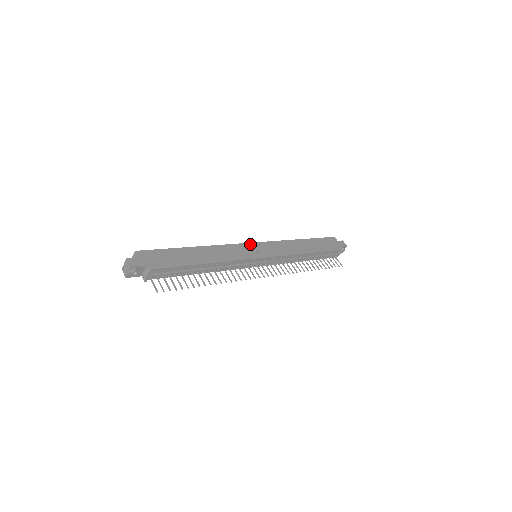
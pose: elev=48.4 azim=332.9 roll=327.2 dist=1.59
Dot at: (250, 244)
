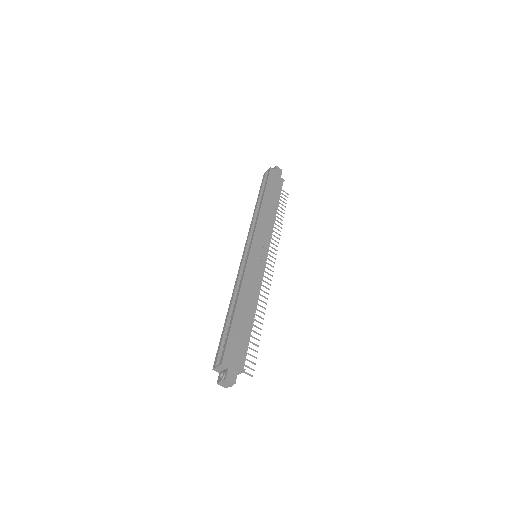
Dot at: (251, 252)
